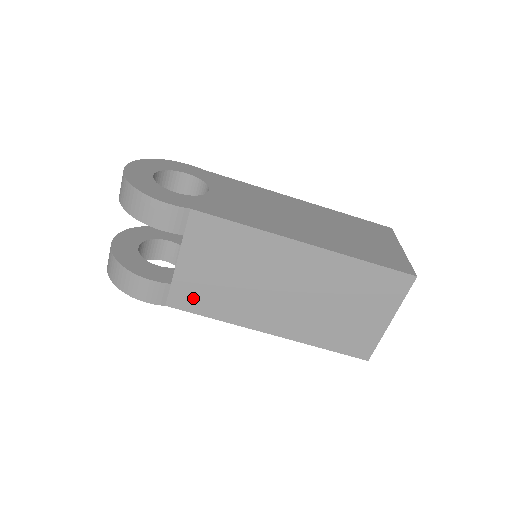
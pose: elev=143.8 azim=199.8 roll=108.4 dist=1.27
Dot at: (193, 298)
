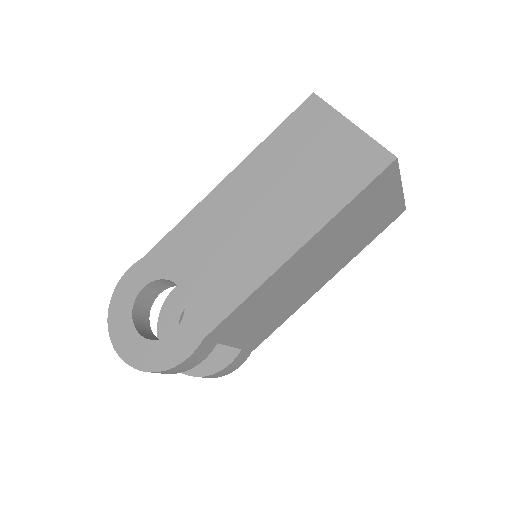
Dot at: (262, 335)
